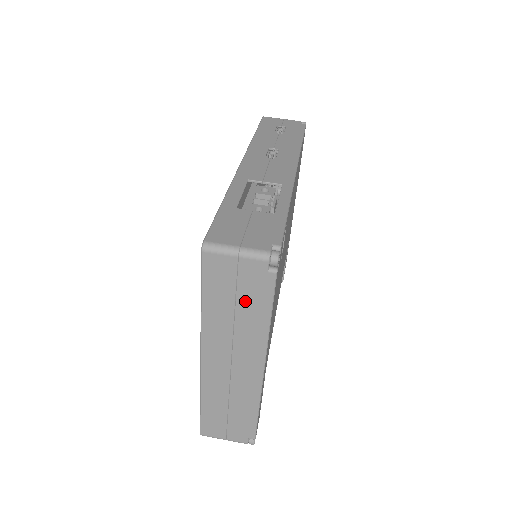
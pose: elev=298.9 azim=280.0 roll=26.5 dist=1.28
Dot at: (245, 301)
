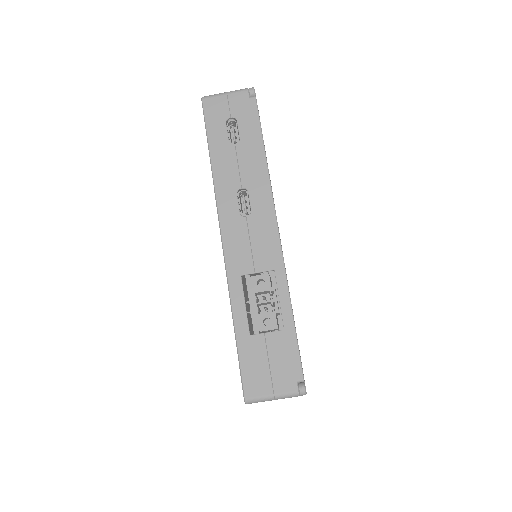
Dot at: occluded
